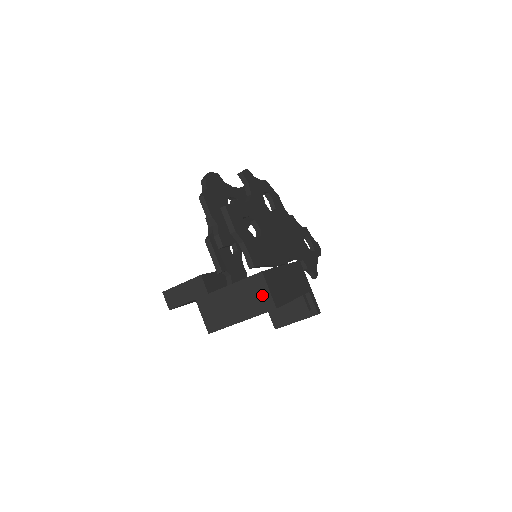
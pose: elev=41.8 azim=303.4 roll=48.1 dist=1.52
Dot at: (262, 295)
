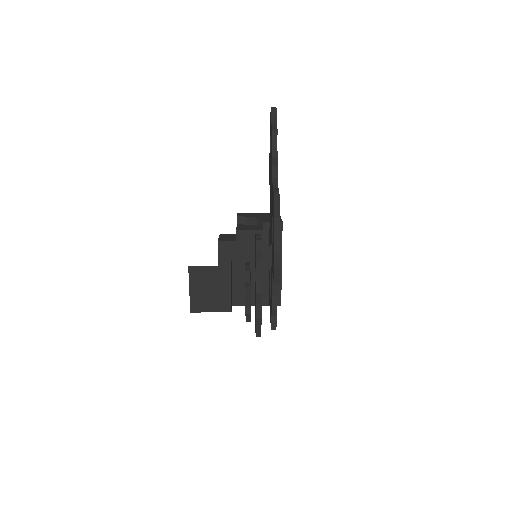
Dot at: occluded
